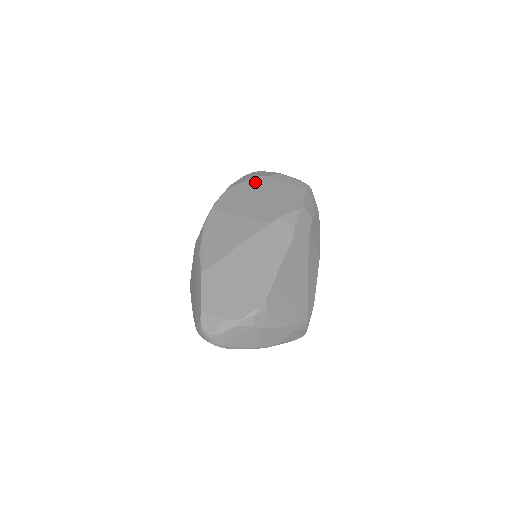
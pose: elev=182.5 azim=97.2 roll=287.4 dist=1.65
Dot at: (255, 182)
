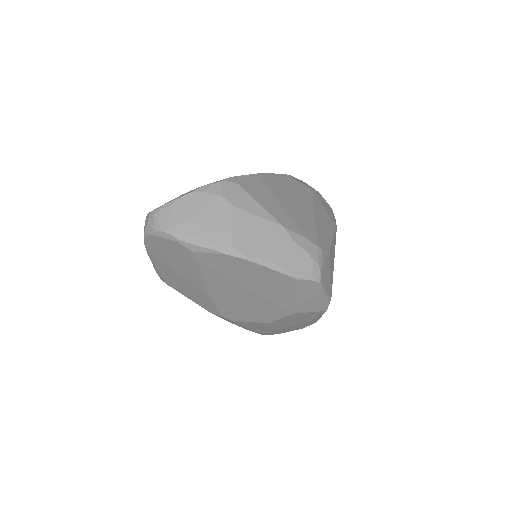
Dot at: occluded
